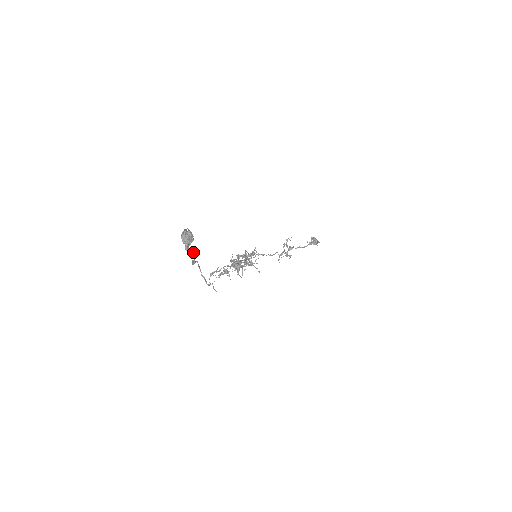
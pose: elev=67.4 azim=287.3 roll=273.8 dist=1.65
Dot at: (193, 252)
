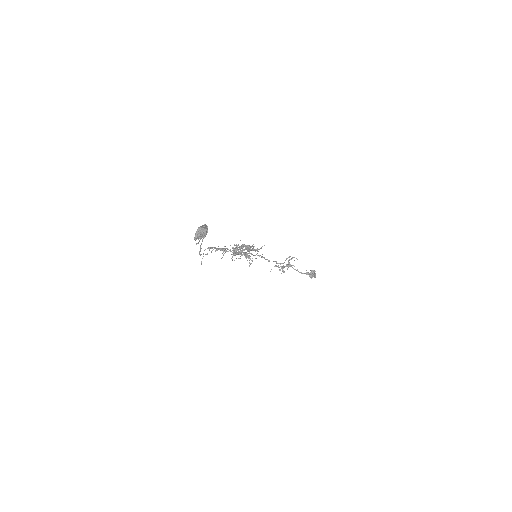
Dot at: occluded
